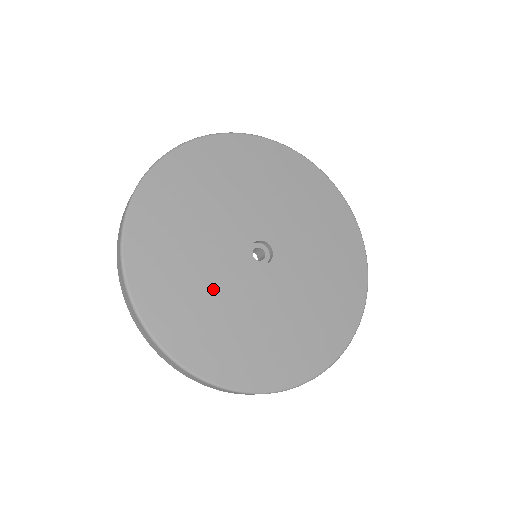
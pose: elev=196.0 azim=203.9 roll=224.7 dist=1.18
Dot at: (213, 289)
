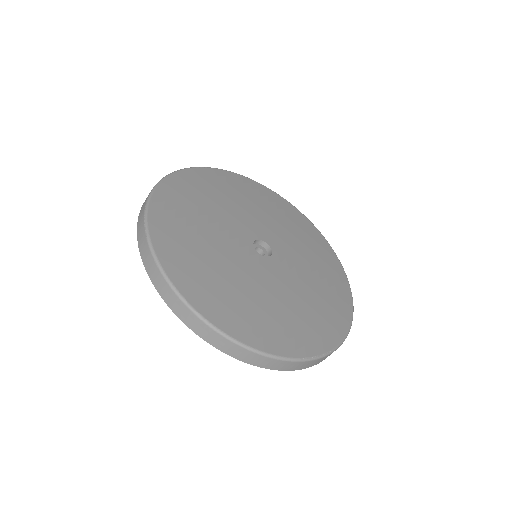
Dot at: (236, 275)
